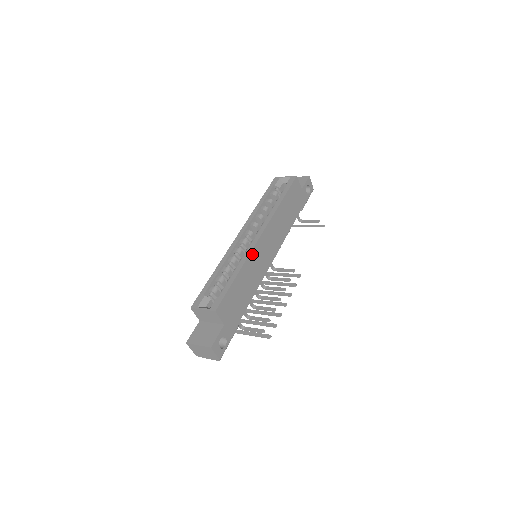
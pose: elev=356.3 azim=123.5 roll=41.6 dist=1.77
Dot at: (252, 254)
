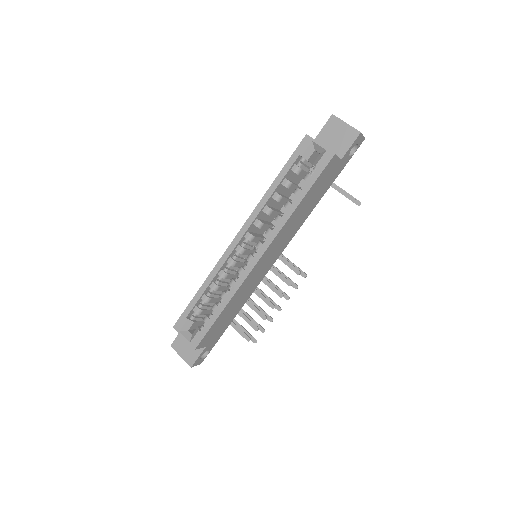
Dot at: (245, 281)
